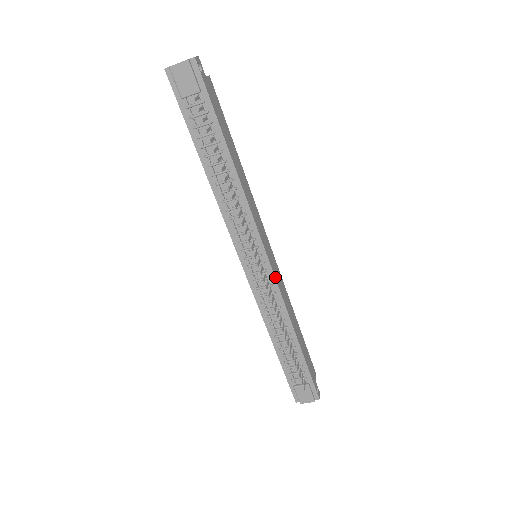
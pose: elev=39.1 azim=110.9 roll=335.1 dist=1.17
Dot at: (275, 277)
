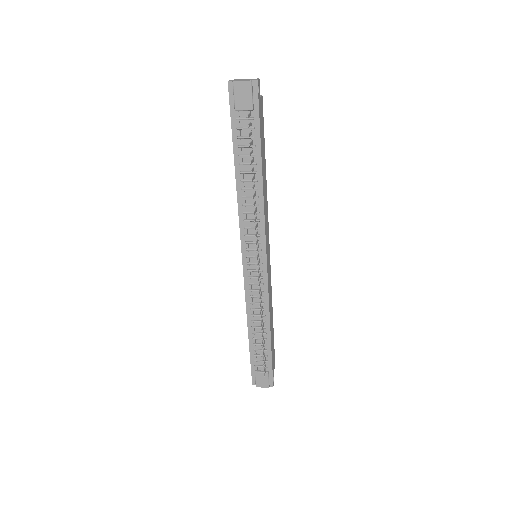
Dot at: (268, 278)
